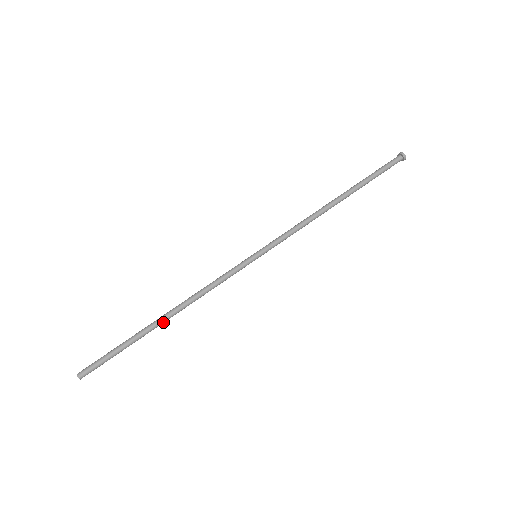
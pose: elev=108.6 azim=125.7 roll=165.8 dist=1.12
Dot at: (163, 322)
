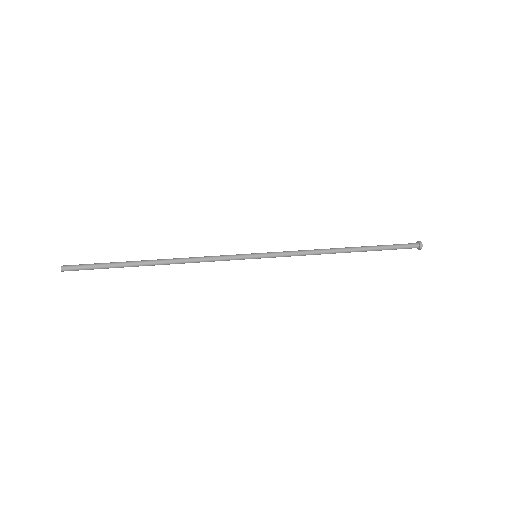
Dot at: (152, 262)
